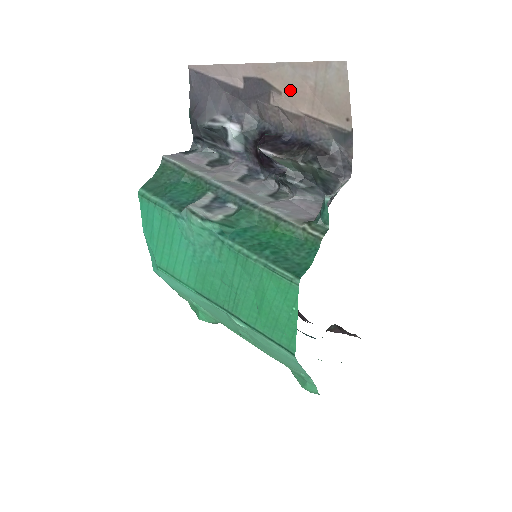
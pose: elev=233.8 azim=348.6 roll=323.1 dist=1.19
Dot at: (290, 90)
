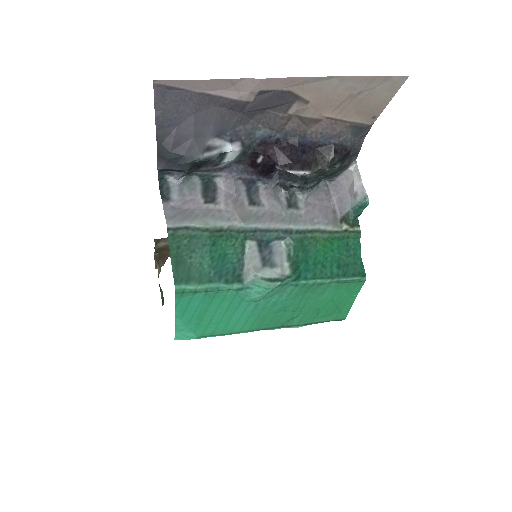
Dot at: (323, 99)
